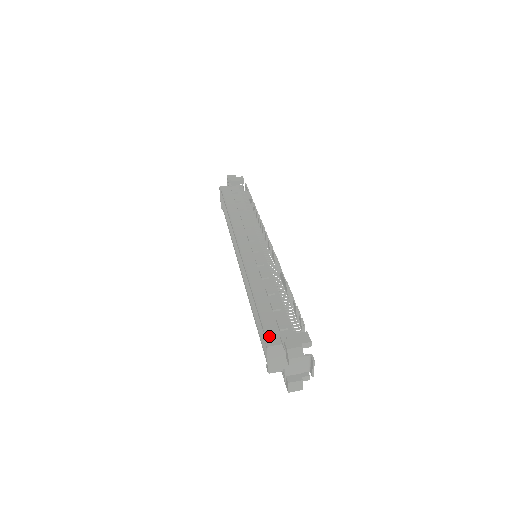
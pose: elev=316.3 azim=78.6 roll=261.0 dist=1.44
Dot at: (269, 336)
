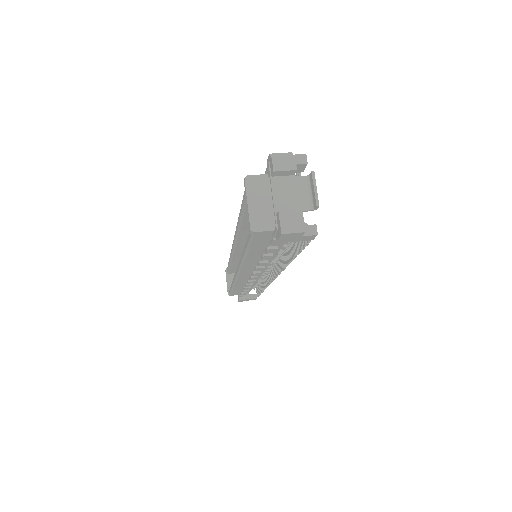
Dot at: occluded
